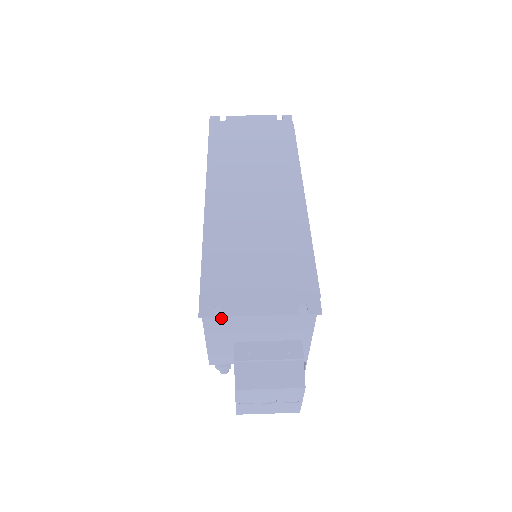
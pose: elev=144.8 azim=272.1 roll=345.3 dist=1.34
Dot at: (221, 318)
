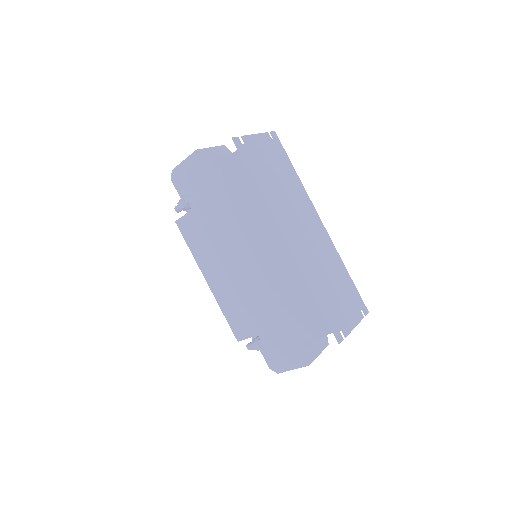
Dot at: occluded
